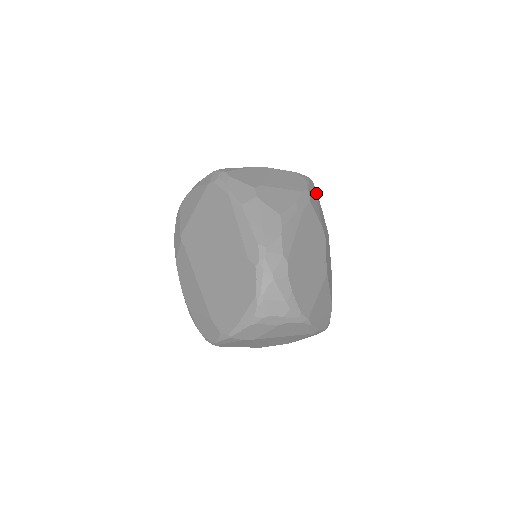
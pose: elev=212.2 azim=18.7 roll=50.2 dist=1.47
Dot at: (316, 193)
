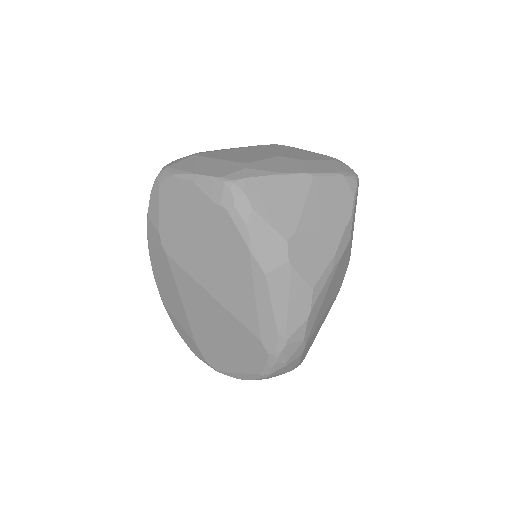
Dot at: (357, 195)
